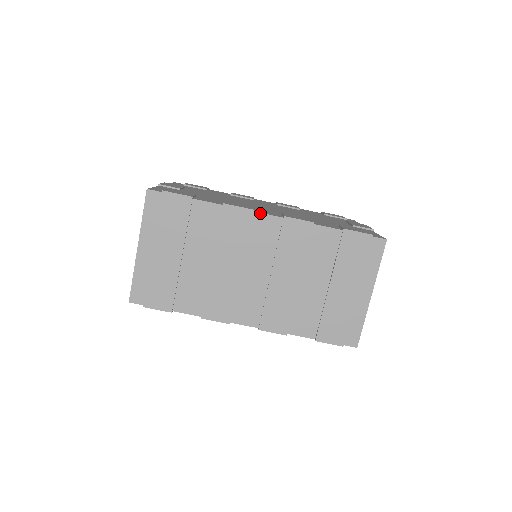
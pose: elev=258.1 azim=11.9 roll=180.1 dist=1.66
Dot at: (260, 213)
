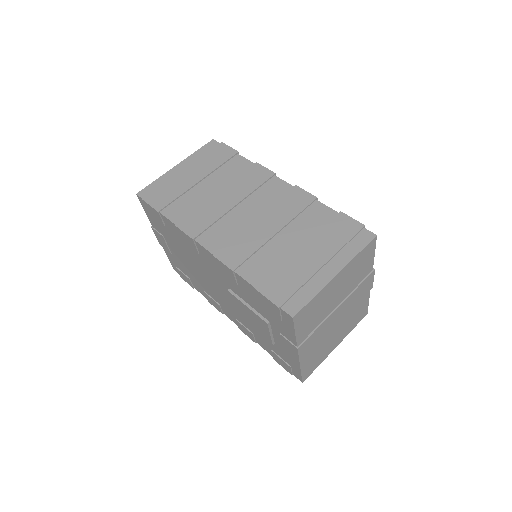
Dot at: (279, 178)
